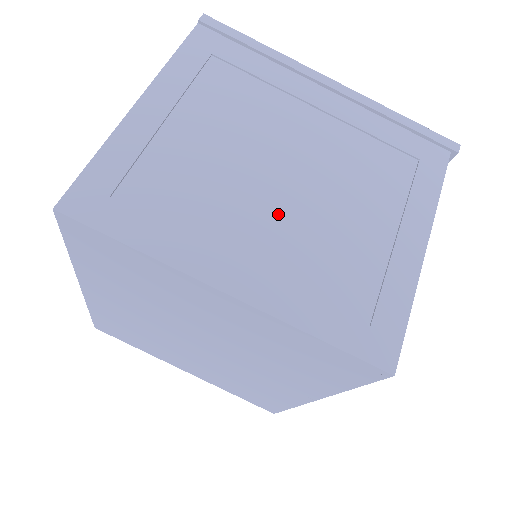
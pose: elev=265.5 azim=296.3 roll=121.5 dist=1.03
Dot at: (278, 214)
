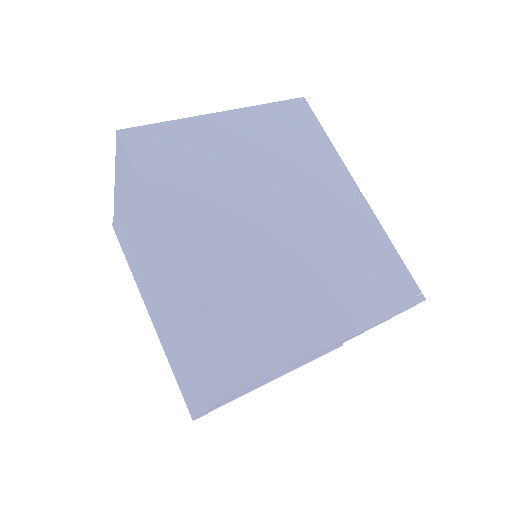
Dot at: occluded
